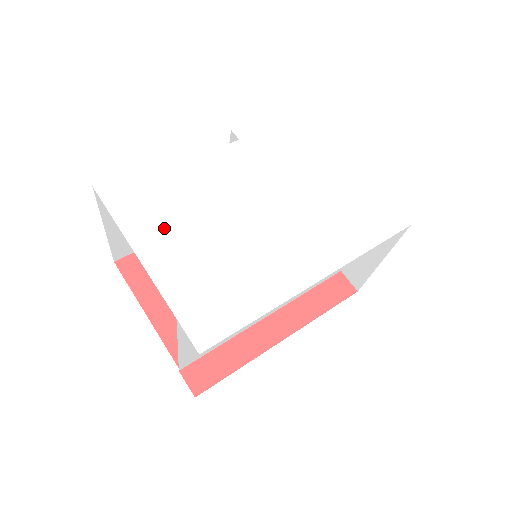
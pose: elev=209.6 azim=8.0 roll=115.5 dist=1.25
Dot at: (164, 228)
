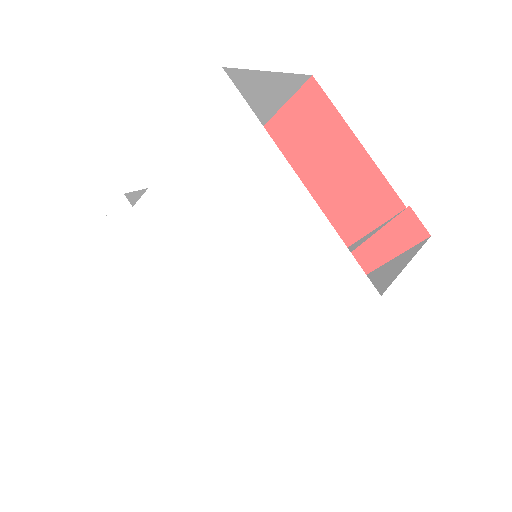
Dot at: (134, 293)
